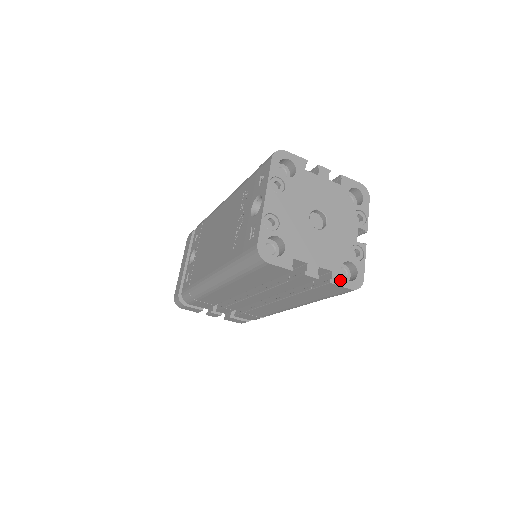
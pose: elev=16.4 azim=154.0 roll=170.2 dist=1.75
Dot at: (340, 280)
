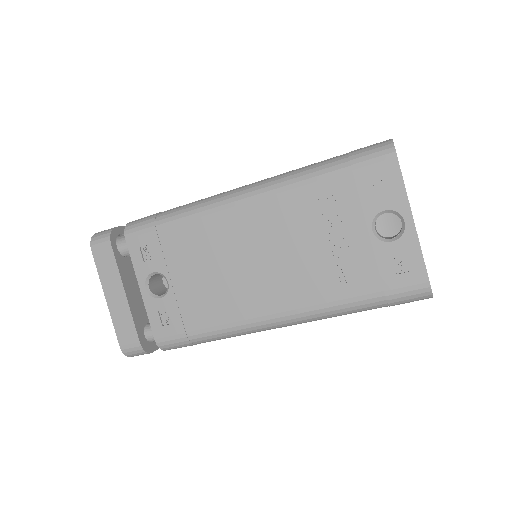
Dot at: occluded
